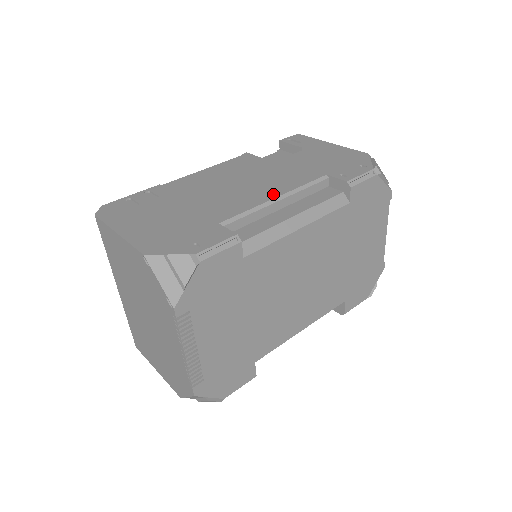
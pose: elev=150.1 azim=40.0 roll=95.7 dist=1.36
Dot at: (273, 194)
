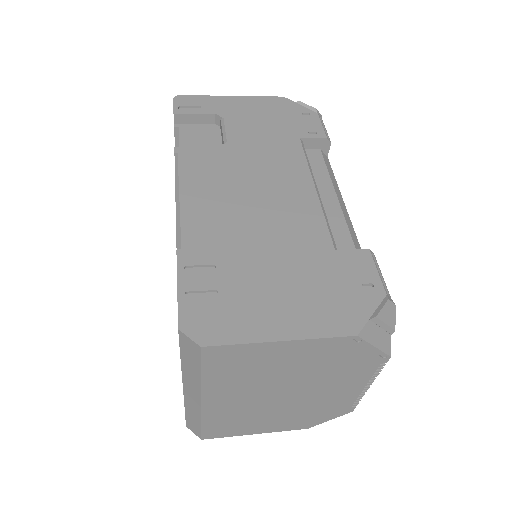
Dot at: (307, 187)
